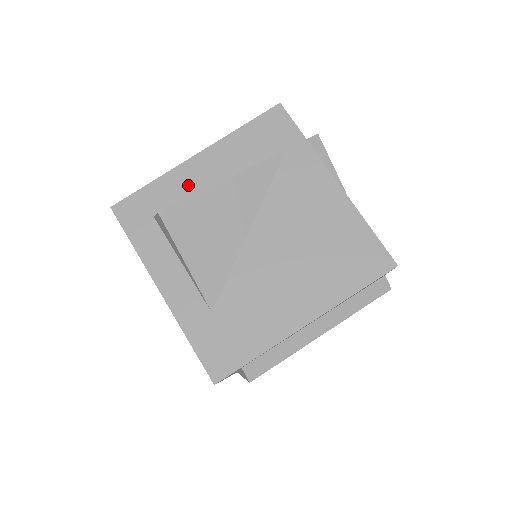
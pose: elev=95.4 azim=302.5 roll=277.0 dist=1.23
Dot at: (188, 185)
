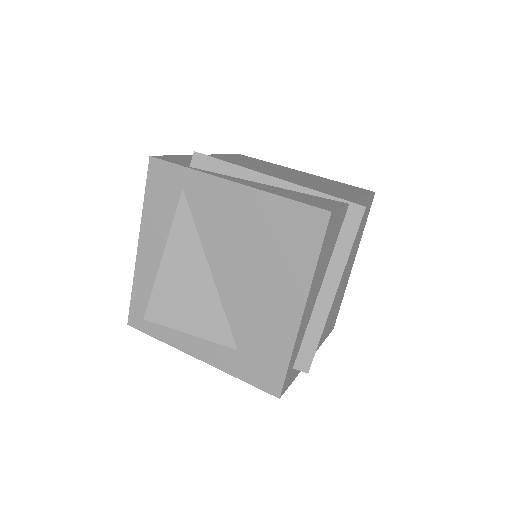
Dot at: (152, 272)
